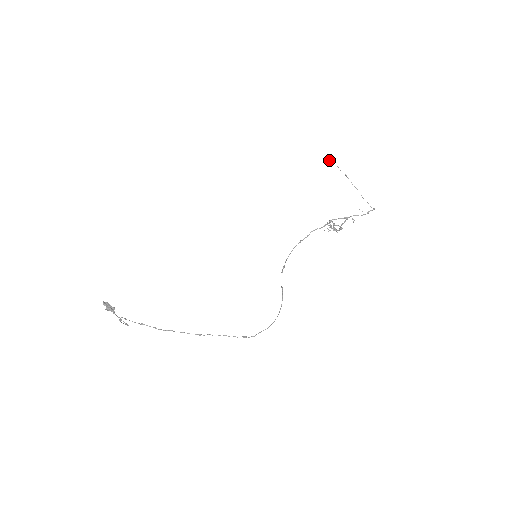
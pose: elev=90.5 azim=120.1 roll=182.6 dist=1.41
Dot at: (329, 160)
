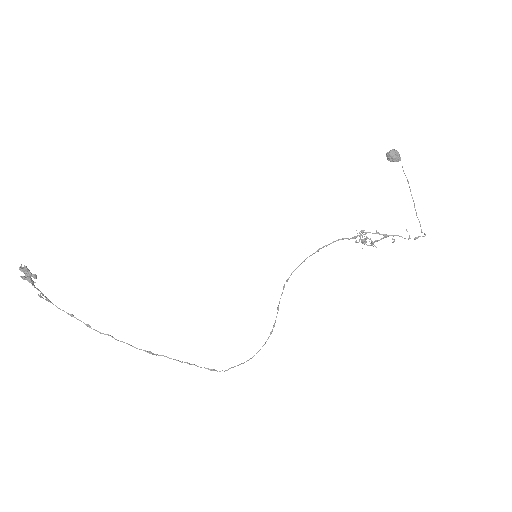
Dot at: (395, 154)
